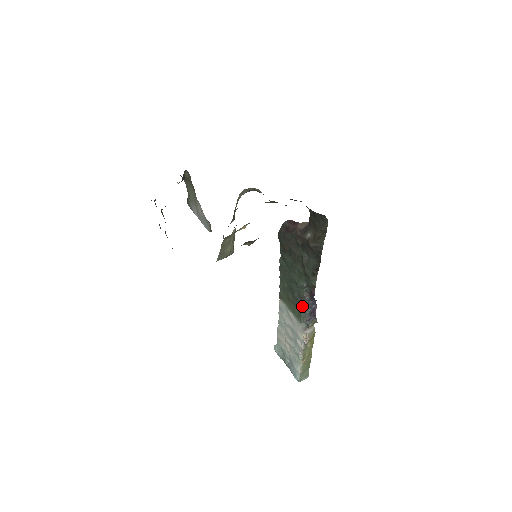
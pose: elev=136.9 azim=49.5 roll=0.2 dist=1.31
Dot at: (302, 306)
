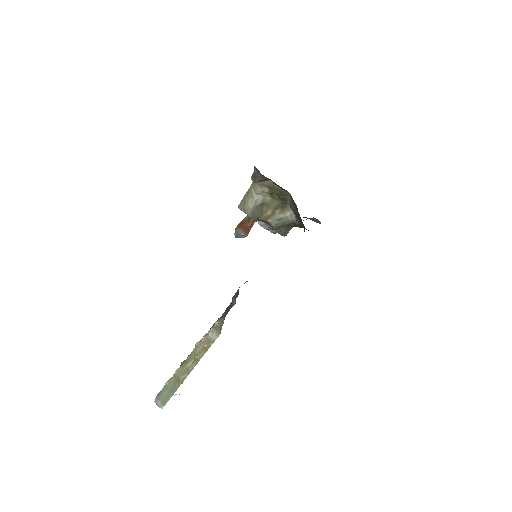
Dot at: occluded
